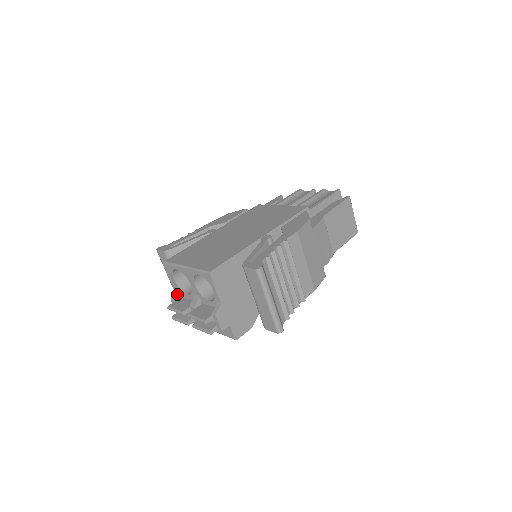
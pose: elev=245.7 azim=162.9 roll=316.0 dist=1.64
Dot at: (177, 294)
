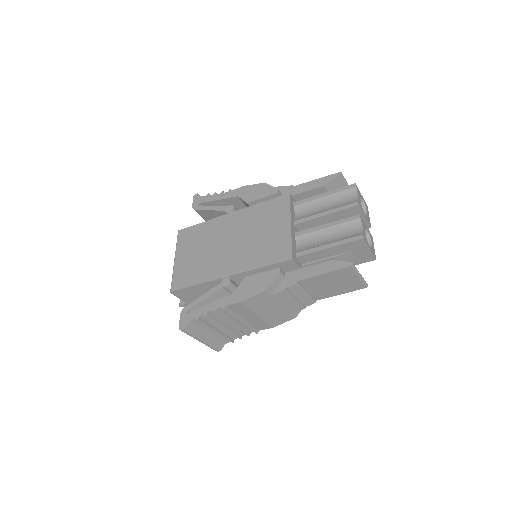
Dot at: occluded
